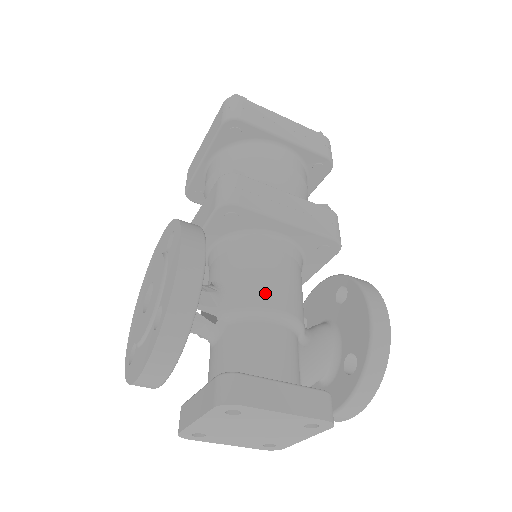
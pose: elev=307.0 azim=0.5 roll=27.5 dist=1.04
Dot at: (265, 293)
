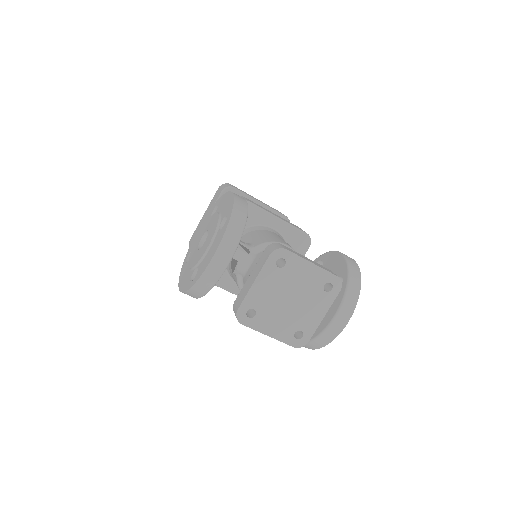
Dot at: (276, 239)
